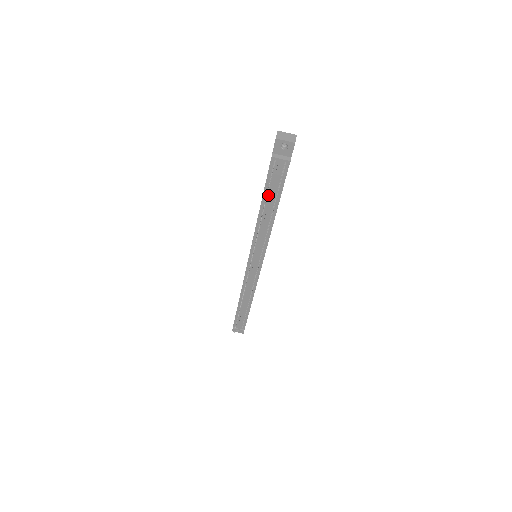
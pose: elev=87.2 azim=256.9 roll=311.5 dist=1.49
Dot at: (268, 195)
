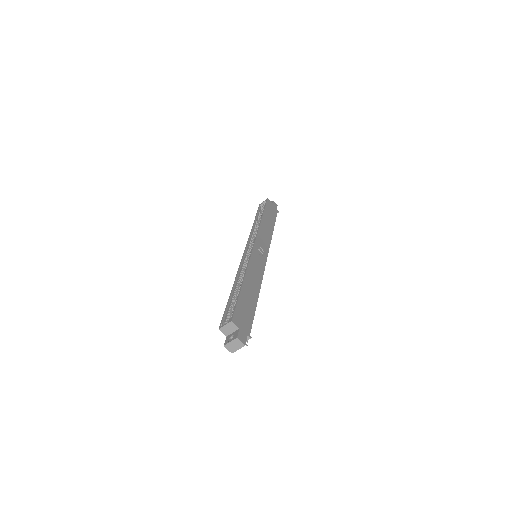
Dot at: occluded
